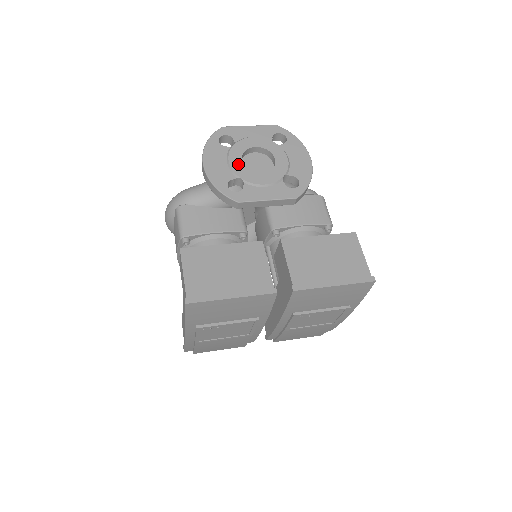
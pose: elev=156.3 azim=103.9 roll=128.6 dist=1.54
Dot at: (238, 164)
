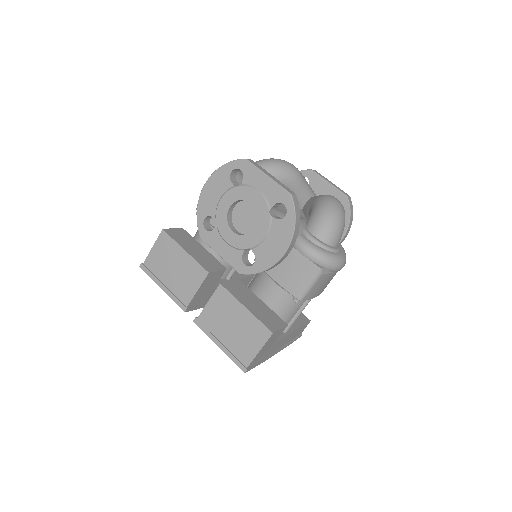
Dot at: (224, 208)
